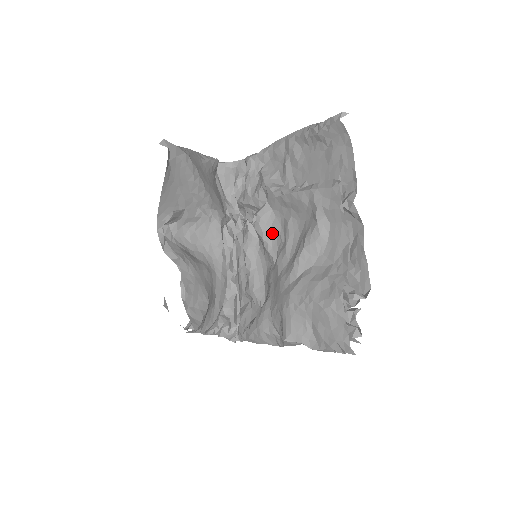
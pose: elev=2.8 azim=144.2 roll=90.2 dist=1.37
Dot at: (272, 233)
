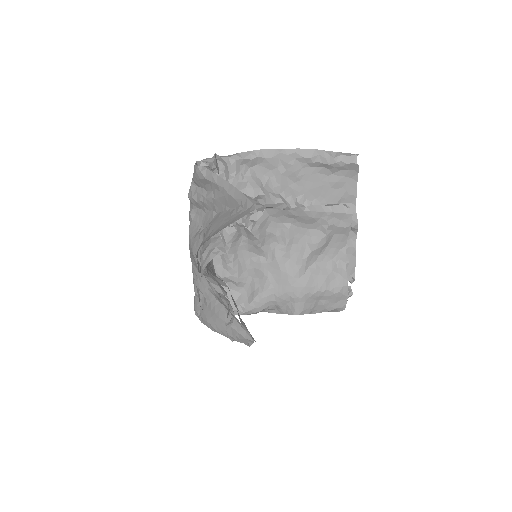
Dot at: (267, 234)
